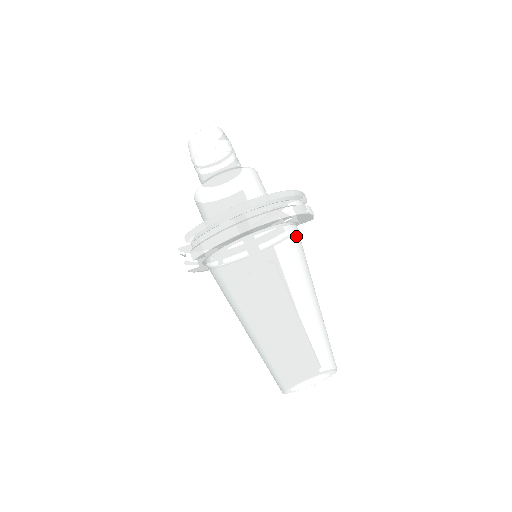
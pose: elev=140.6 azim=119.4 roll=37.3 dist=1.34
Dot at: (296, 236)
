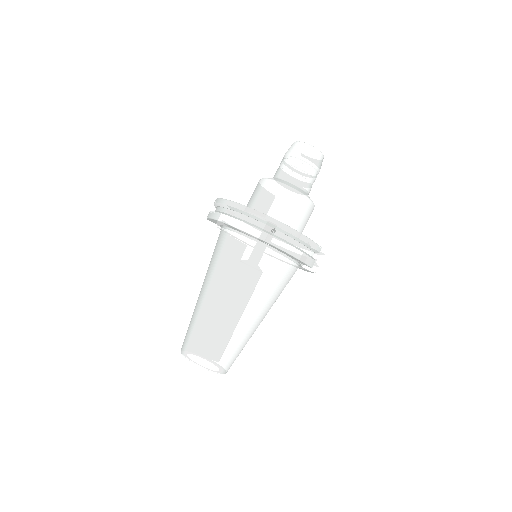
Dot at: (274, 263)
